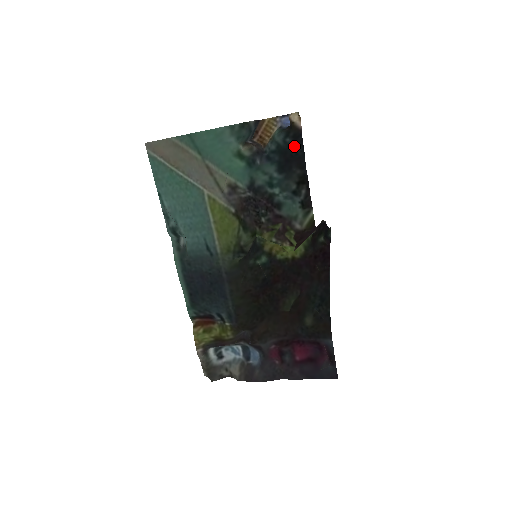
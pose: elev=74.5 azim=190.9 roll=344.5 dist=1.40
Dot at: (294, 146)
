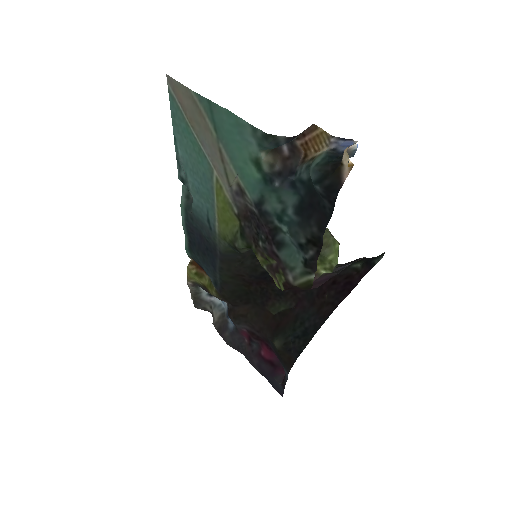
Dot at: (324, 197)
